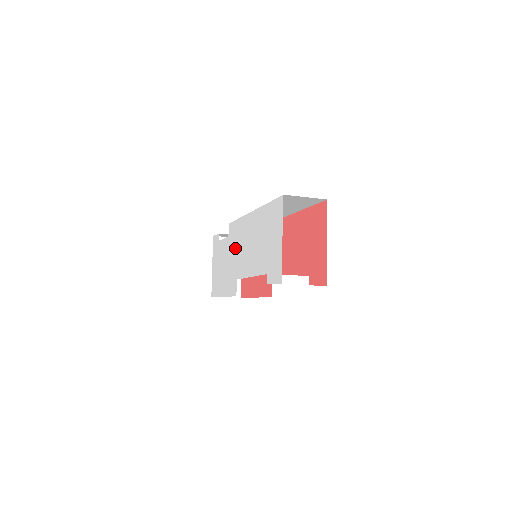
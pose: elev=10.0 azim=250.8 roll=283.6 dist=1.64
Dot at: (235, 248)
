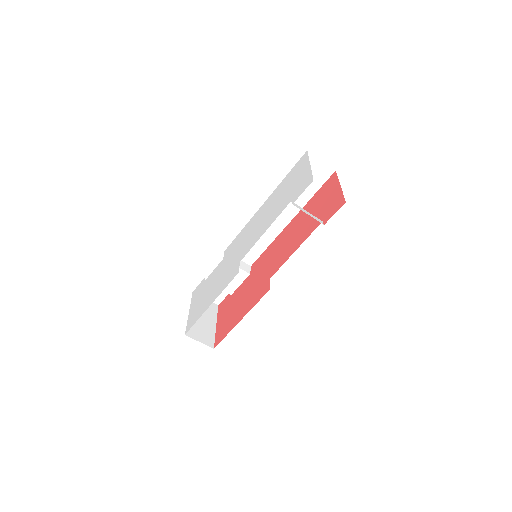
Dot at: (236, 249)
